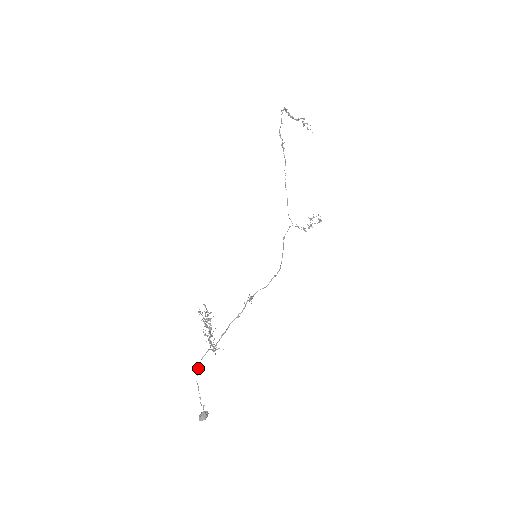
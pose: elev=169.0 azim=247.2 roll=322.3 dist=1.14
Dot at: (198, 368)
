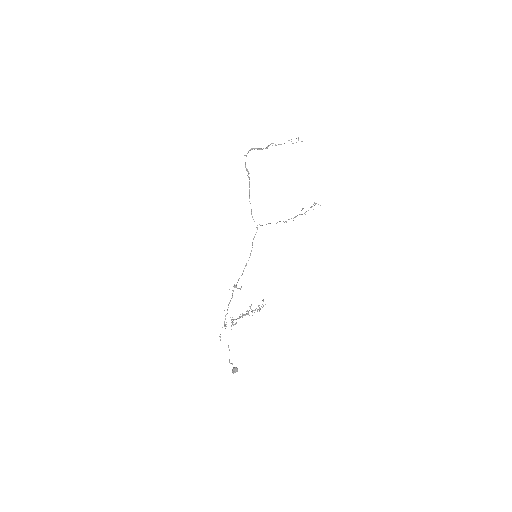
Dot at: occluded
